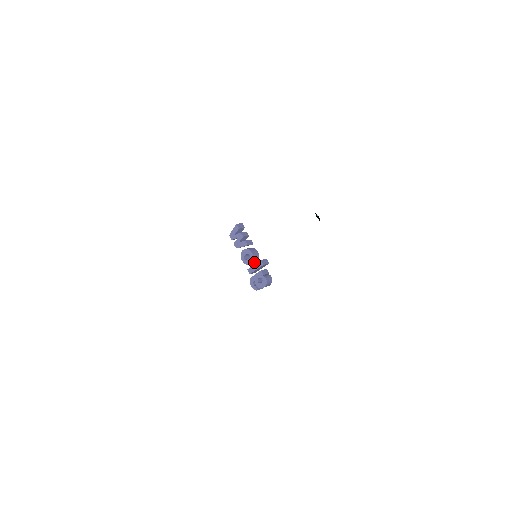
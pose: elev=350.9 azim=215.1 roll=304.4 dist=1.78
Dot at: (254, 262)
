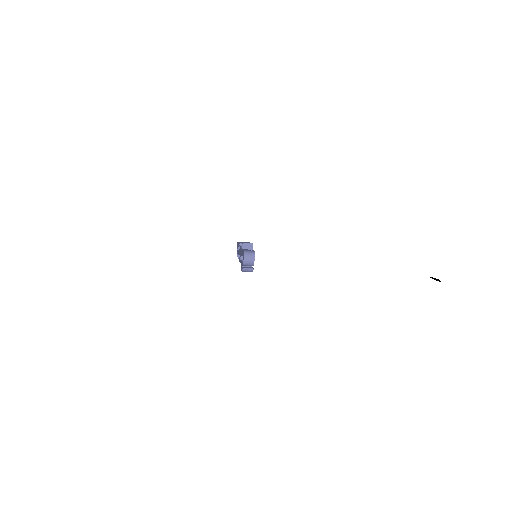
Dot at: occluded
